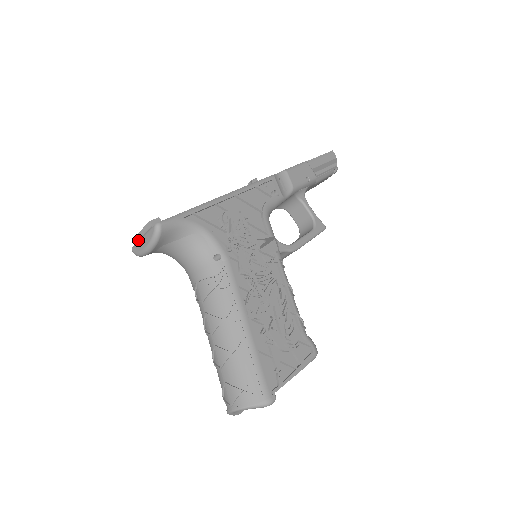
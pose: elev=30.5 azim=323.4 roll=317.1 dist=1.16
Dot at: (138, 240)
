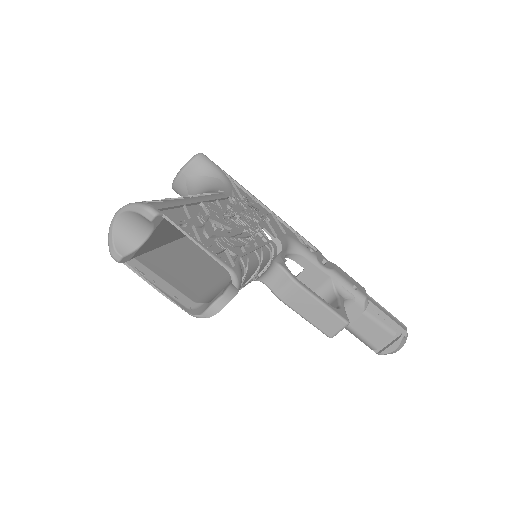
Dot at: occluded
